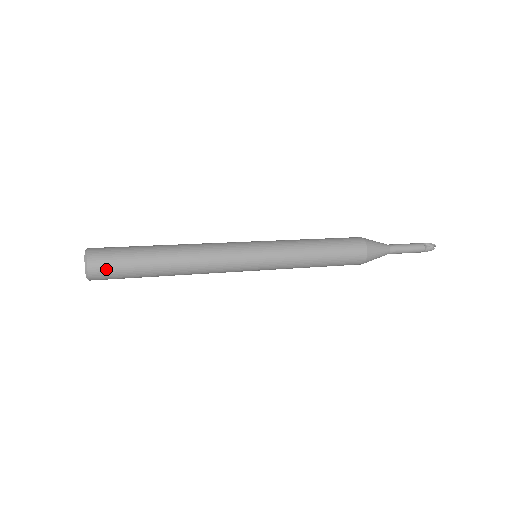
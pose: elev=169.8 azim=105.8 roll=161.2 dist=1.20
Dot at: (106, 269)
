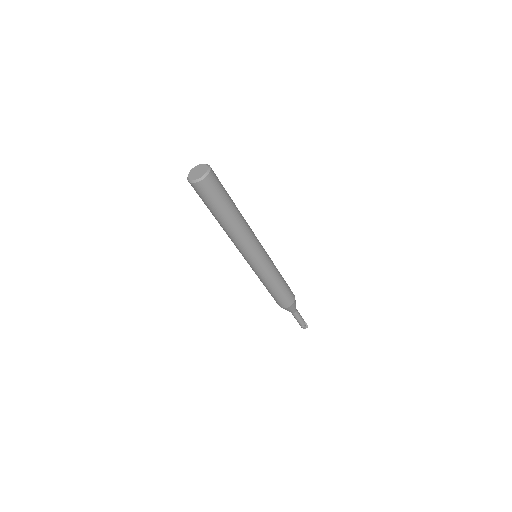
Dot at: (211, 188)
